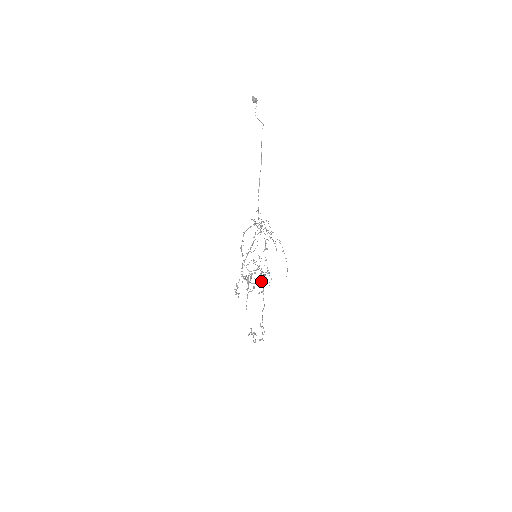
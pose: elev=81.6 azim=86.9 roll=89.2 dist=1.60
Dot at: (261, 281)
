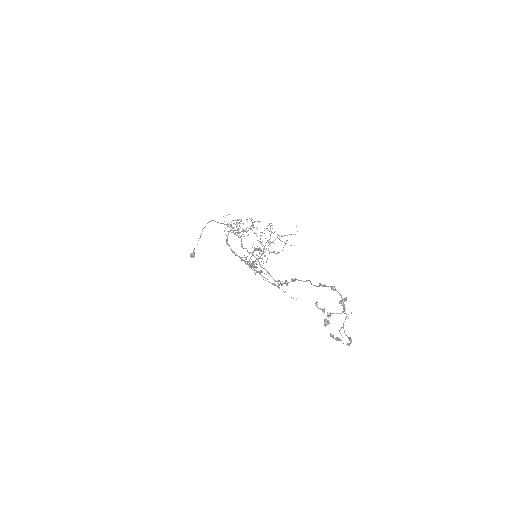
Dot at: (286, 283)
